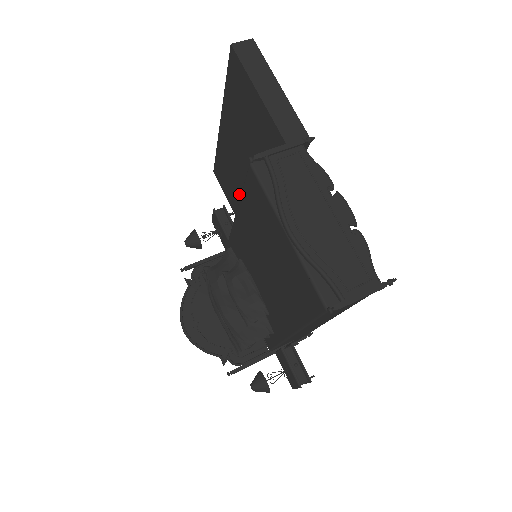
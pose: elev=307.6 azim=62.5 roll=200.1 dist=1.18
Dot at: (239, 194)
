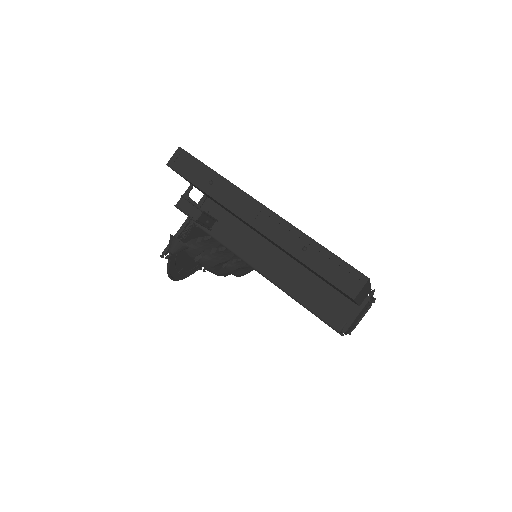
Dot at: occluded
